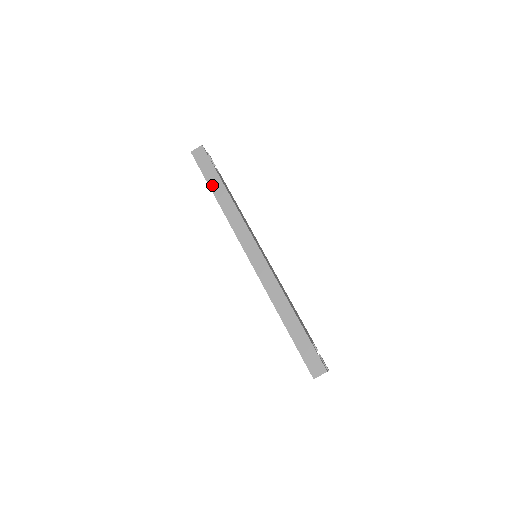
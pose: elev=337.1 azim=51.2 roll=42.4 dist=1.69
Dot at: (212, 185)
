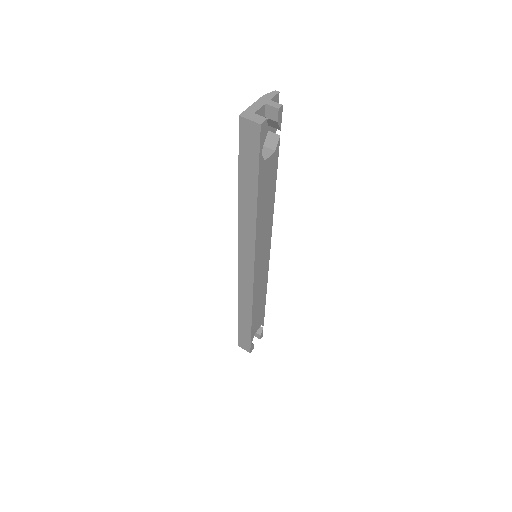
Dot at: (243, 183)
